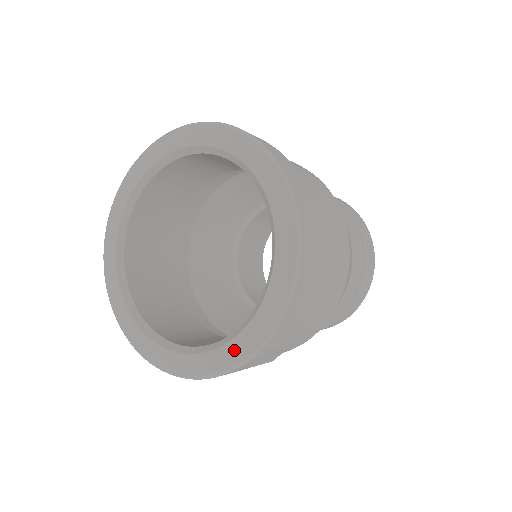
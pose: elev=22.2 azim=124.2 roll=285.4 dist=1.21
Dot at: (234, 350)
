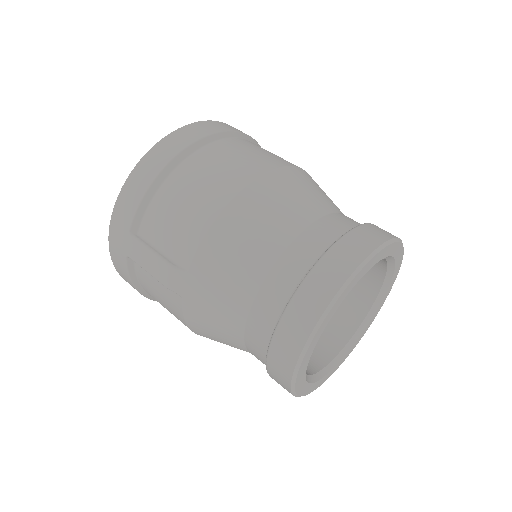
Dot at: occluded
